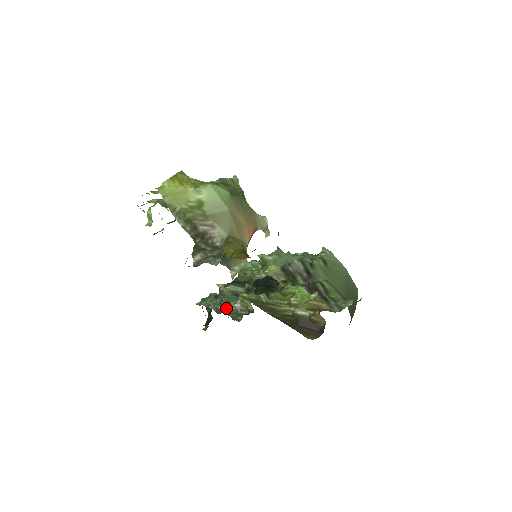
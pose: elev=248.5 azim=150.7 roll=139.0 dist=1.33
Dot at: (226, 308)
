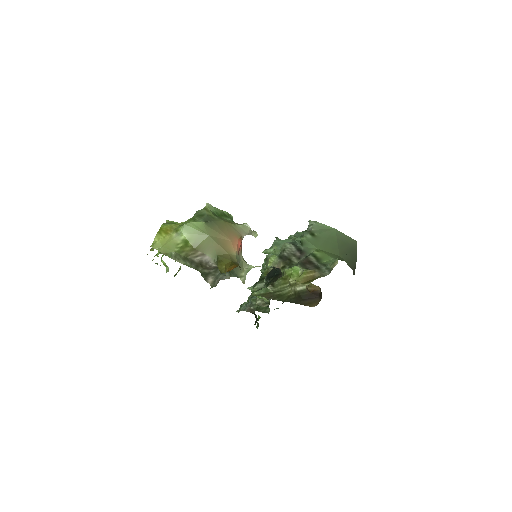
Dot at: (256, 306)
